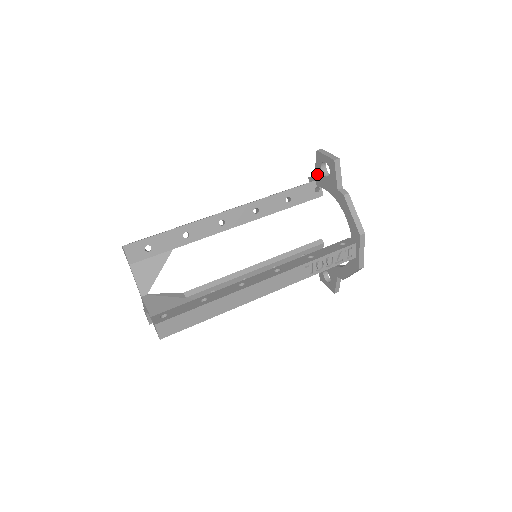
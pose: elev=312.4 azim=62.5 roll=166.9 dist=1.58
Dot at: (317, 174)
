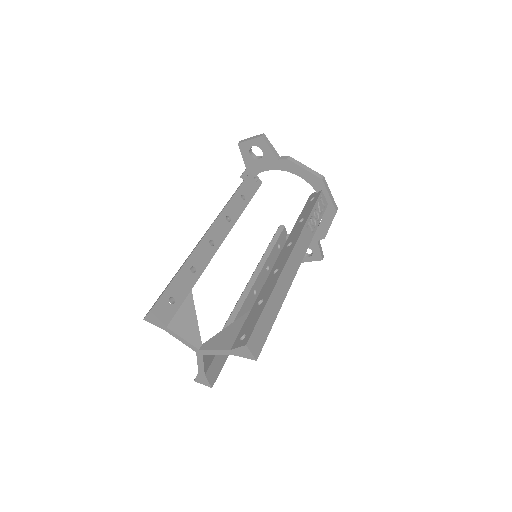
Dot at: (249, 165)
